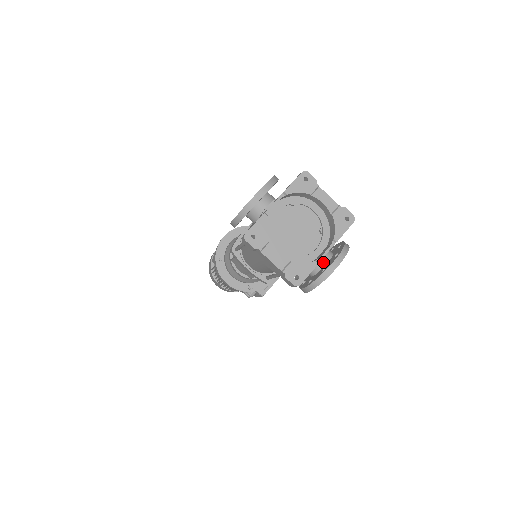
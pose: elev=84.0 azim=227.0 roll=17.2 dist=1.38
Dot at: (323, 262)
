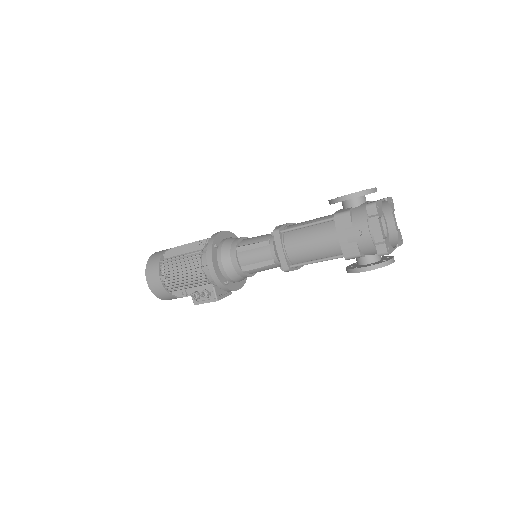
Dot at: (380, 257)
